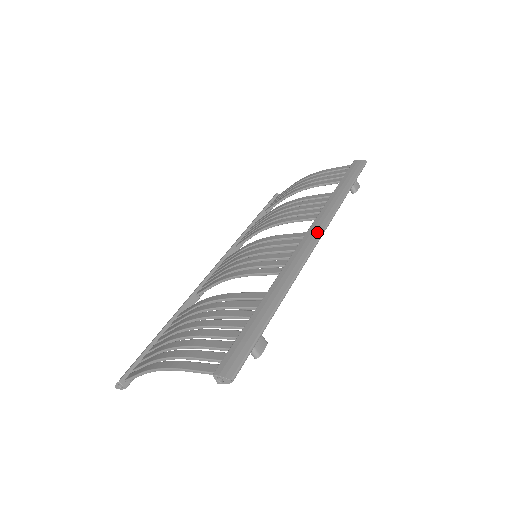
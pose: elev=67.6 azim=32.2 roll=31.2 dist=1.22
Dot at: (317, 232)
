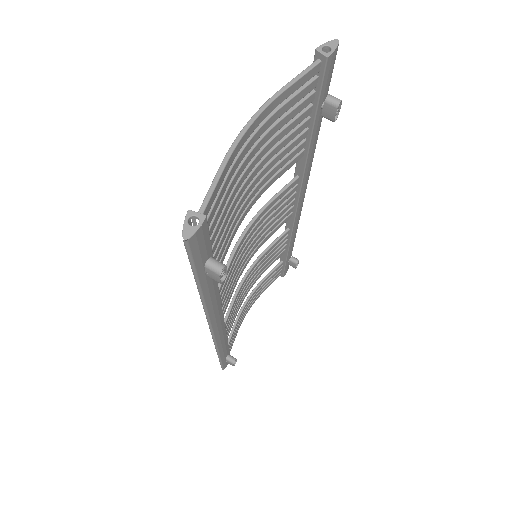
Dot at: occluded
